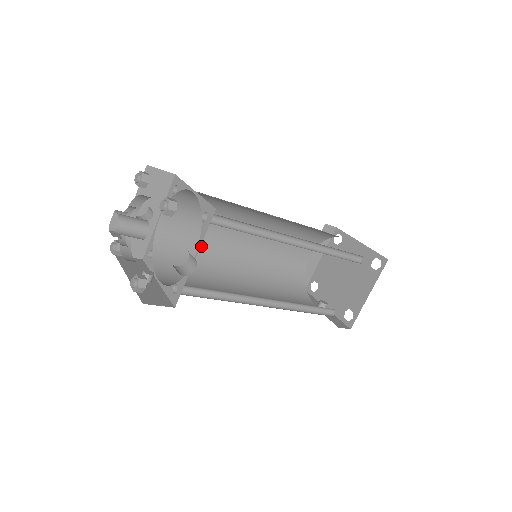
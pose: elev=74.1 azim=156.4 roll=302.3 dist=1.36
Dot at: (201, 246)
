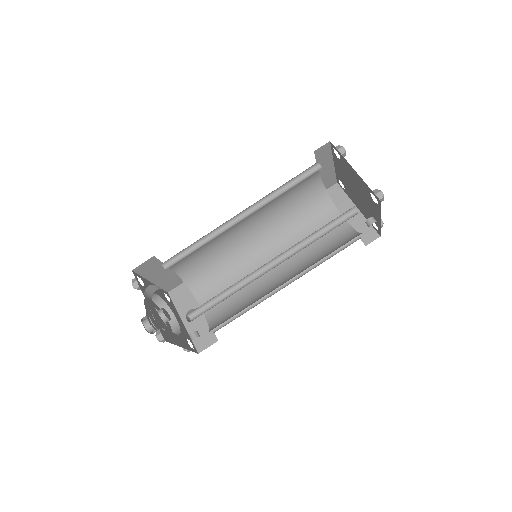
Dot at: (243, 296)
